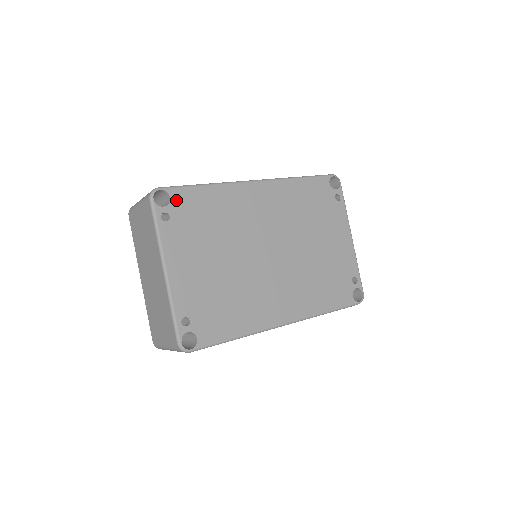
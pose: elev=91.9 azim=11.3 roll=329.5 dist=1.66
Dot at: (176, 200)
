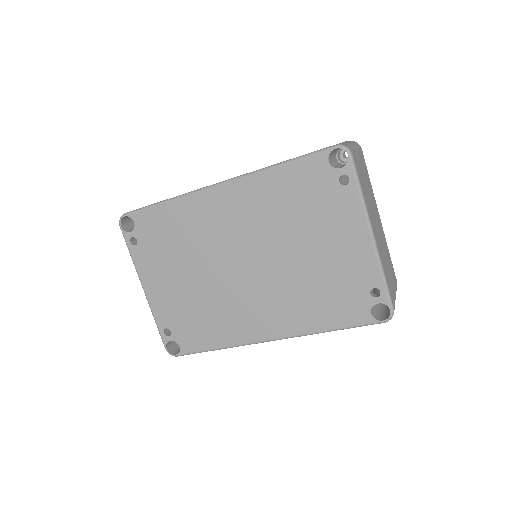
Dot at: (140, 224)
